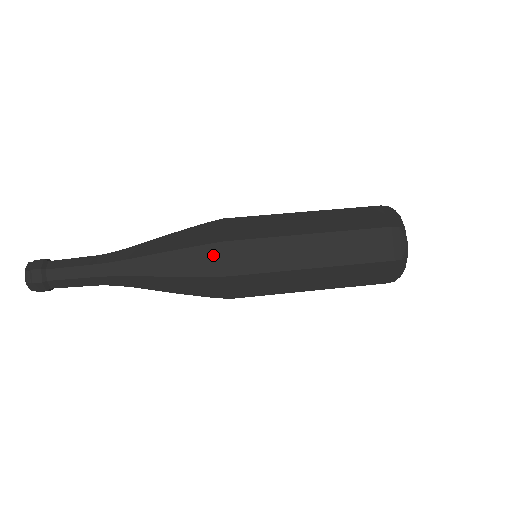
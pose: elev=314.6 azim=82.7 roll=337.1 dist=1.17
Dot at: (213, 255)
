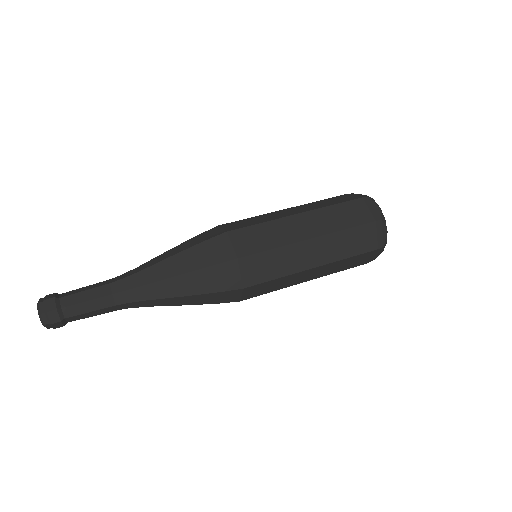
Dot at: (228, 272)
